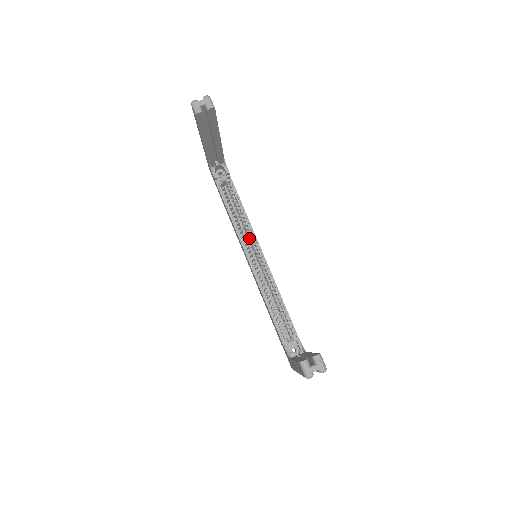
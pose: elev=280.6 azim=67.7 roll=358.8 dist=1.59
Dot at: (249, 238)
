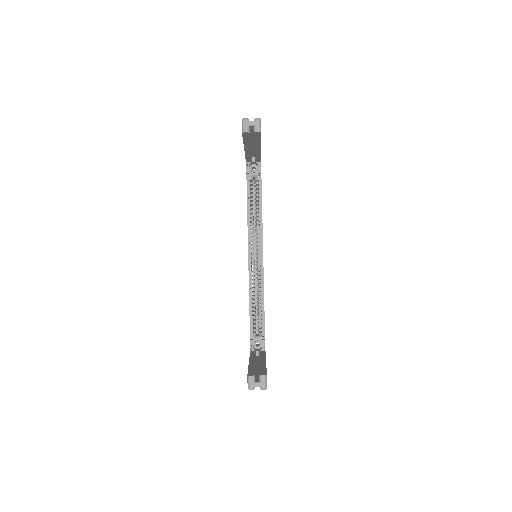
Dot at: (257, 237)
